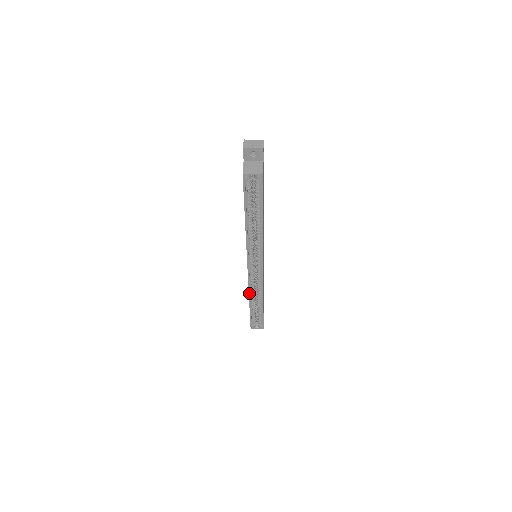
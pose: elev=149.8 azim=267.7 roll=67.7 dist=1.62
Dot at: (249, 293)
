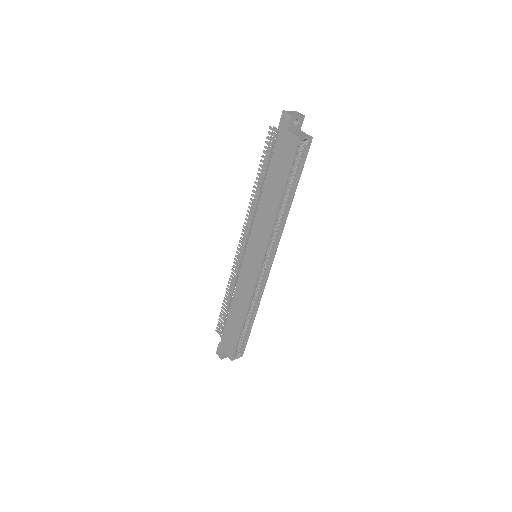
Dot at: (249, 304)
